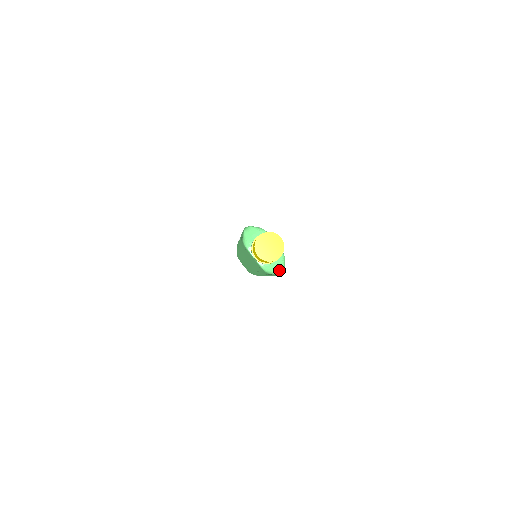
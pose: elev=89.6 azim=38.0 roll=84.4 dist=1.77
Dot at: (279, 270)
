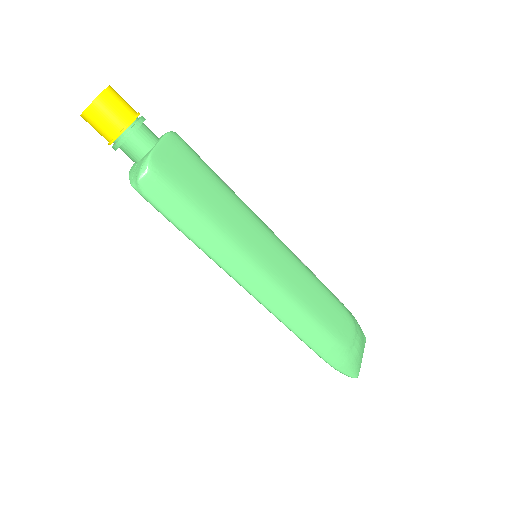
Dot at: (135, 179)
